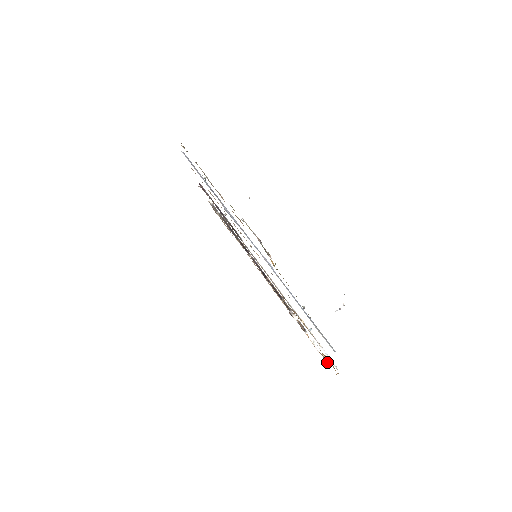
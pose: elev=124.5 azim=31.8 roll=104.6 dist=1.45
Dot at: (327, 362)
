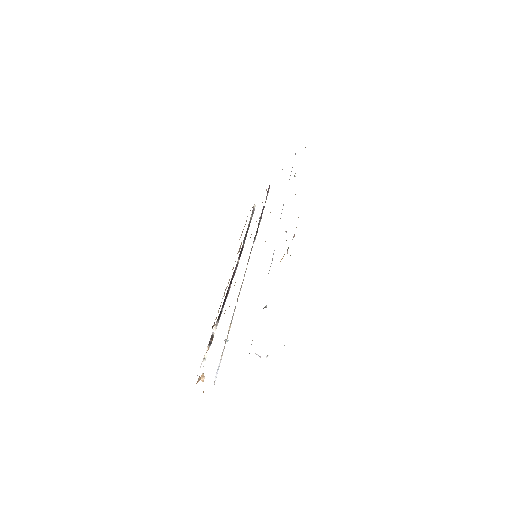
Dot at: (198, 381)
